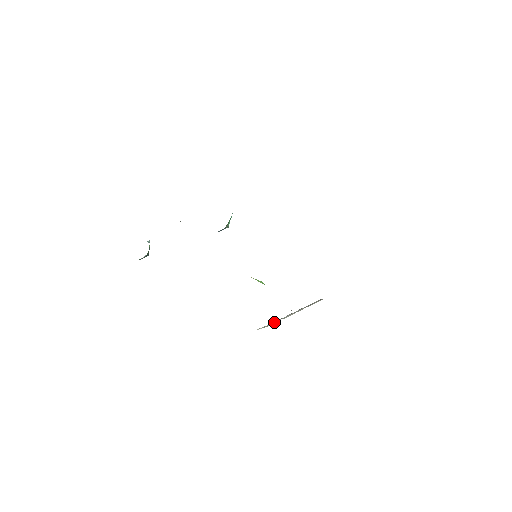
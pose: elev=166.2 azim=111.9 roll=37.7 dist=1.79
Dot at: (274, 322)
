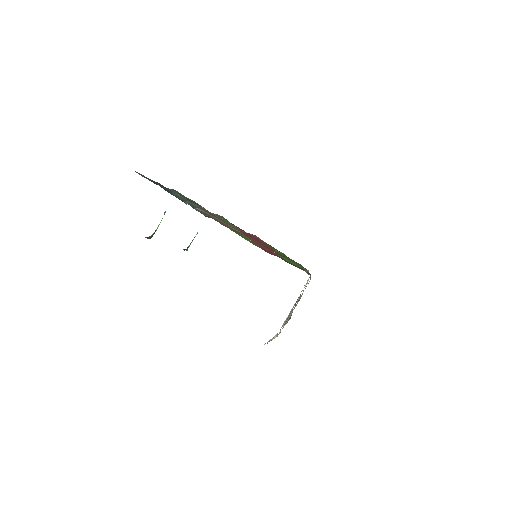
Dot at: (270, 340)
